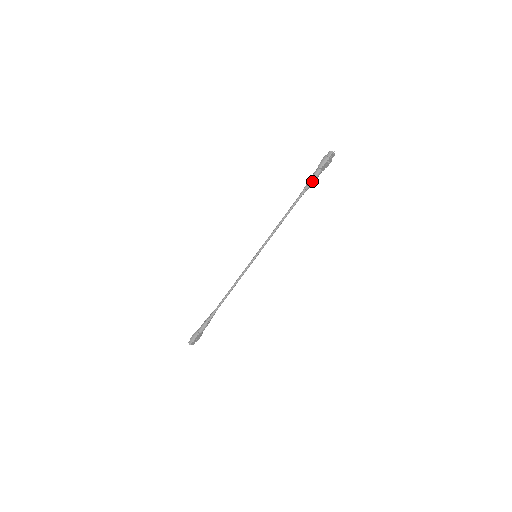
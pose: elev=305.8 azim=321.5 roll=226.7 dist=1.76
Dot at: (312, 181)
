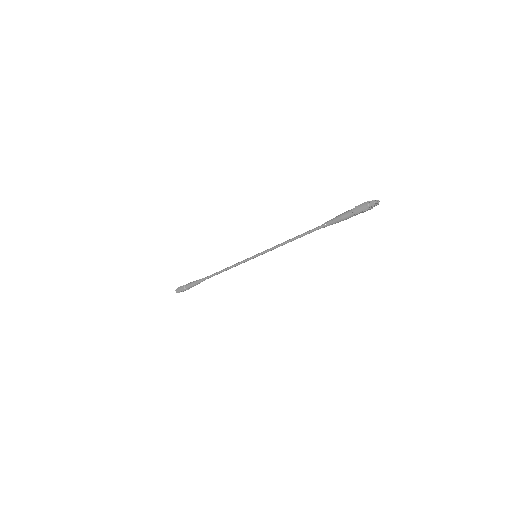
Dot at: (339, 220)
